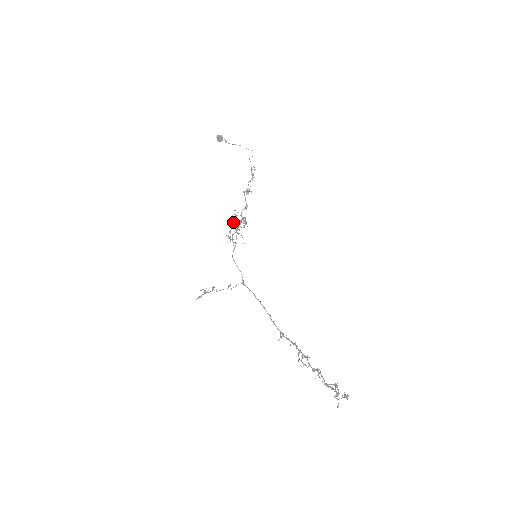
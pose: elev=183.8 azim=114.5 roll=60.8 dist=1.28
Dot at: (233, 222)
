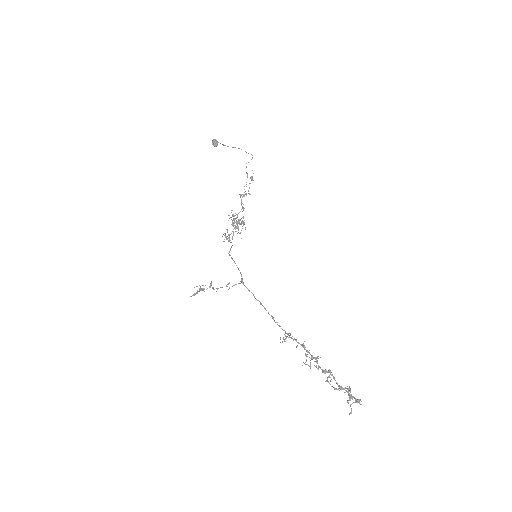
Dot at: (232, 221)
